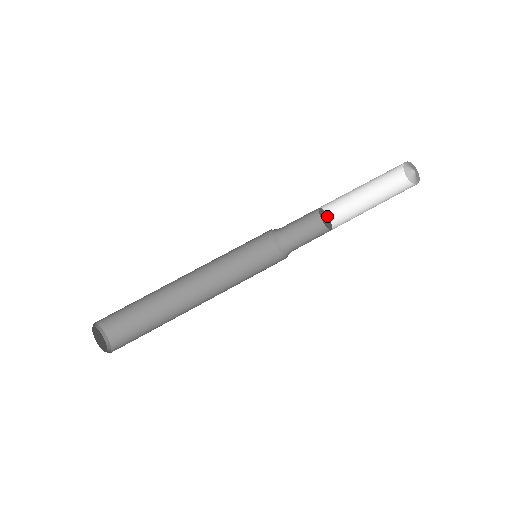
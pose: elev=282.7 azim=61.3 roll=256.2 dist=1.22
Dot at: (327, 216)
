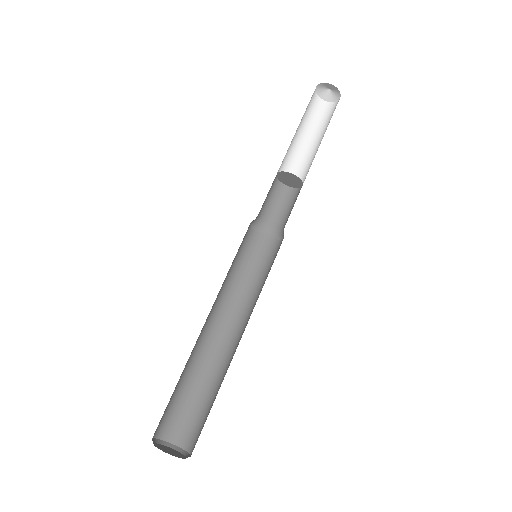
Dot at: (287, 173)
